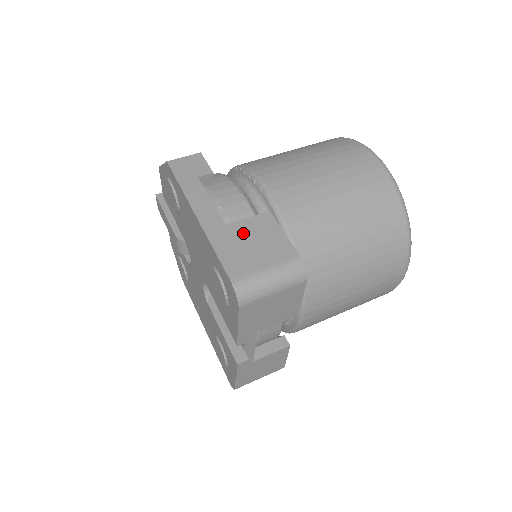
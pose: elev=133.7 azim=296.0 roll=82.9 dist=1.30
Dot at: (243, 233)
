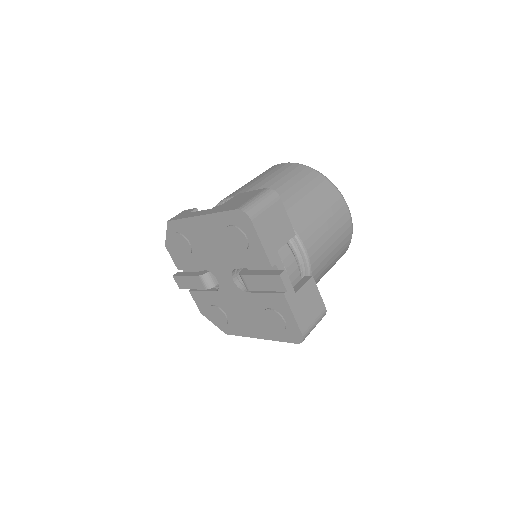
Dot at: (230, 203)
